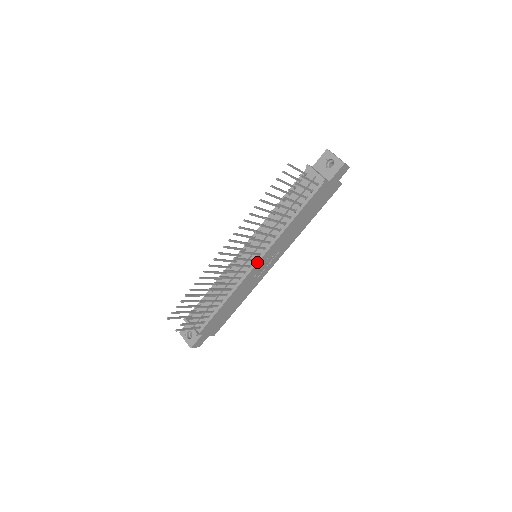
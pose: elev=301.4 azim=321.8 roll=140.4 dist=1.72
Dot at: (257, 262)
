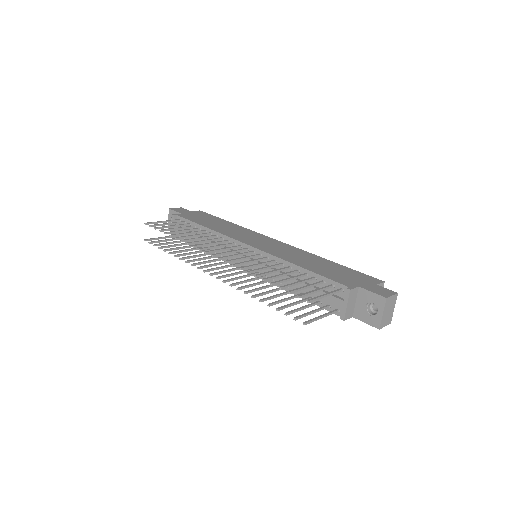
Dot at: occluded
